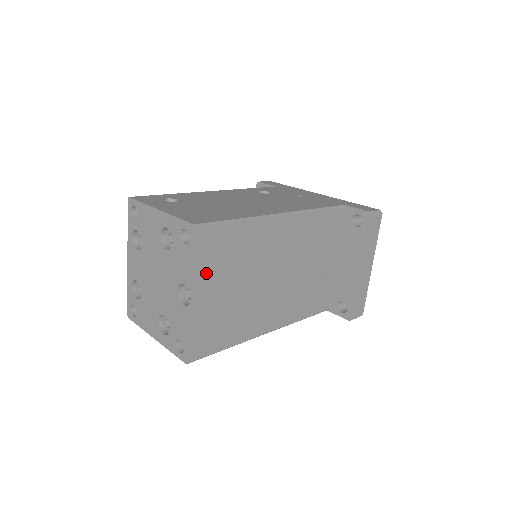
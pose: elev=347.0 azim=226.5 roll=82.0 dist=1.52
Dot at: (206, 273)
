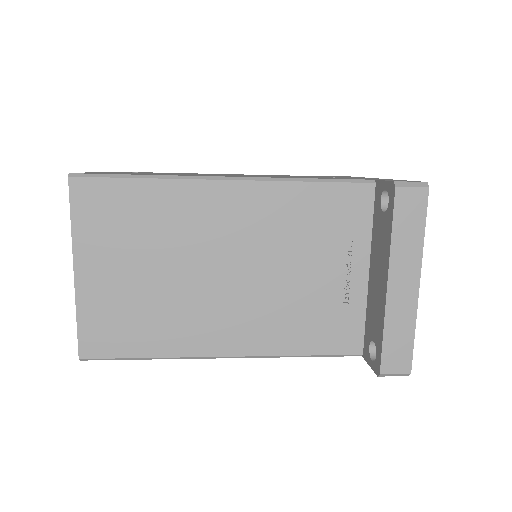
Dot at: (94, 241)
